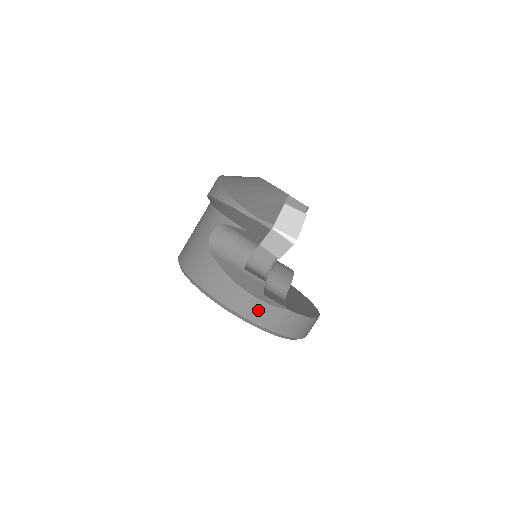
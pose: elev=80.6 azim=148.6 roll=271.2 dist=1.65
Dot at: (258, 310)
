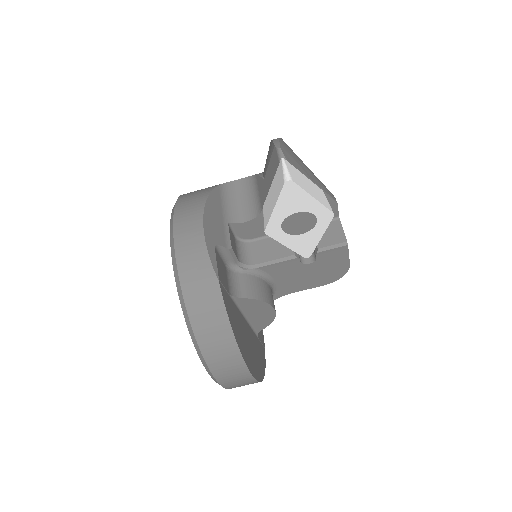
Dot at: (192, 246)
